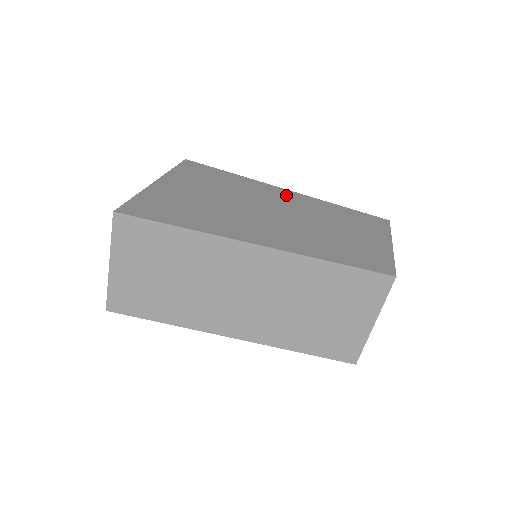
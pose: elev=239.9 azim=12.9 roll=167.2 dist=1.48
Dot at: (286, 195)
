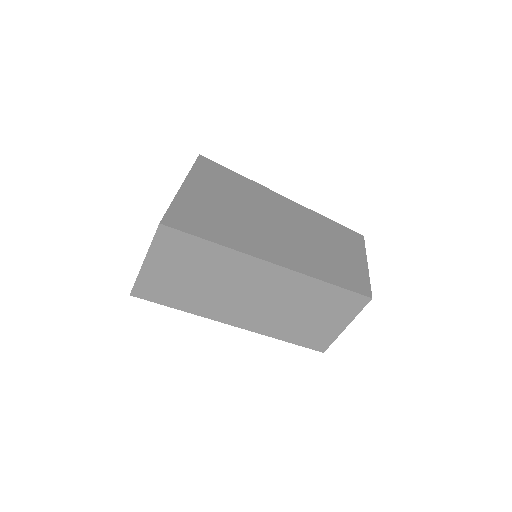
Dot at: (286, 204)
